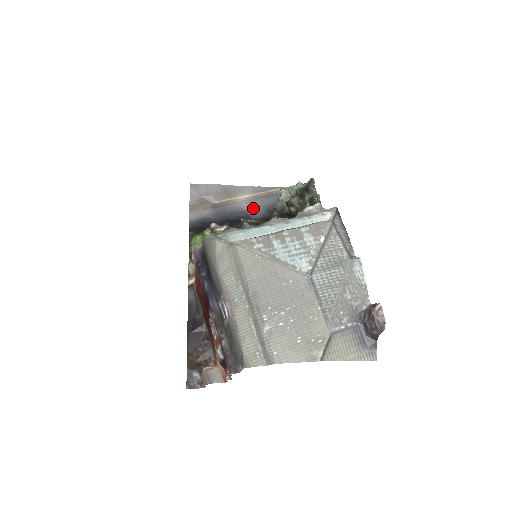
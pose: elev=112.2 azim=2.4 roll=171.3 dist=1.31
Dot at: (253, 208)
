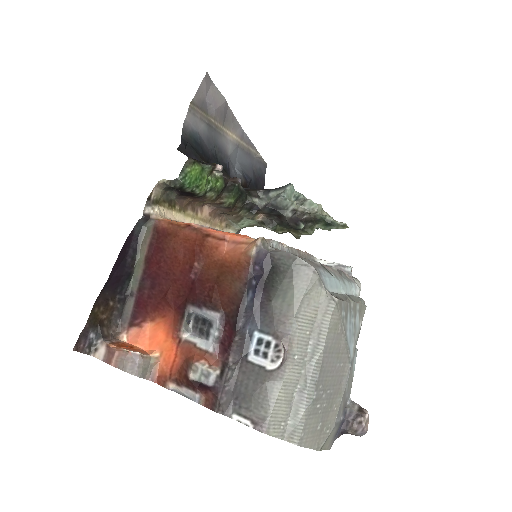
Dot at: (233, 158)
